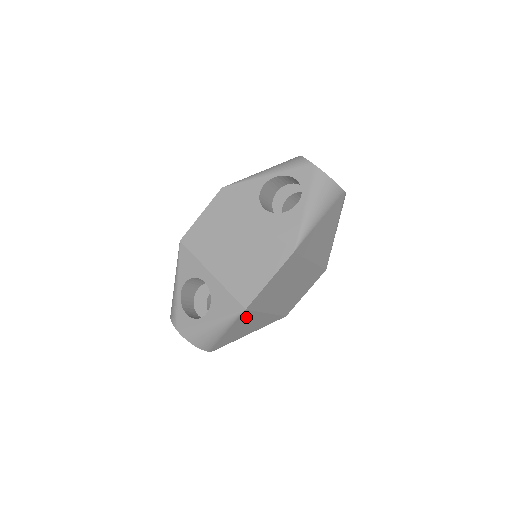
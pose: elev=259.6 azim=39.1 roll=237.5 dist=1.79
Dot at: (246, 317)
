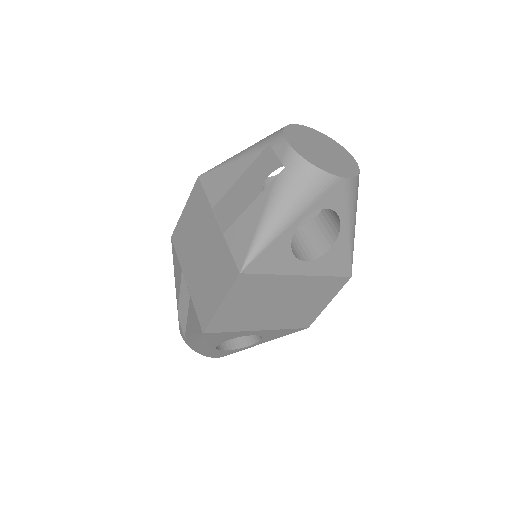
Dot at: occluded
